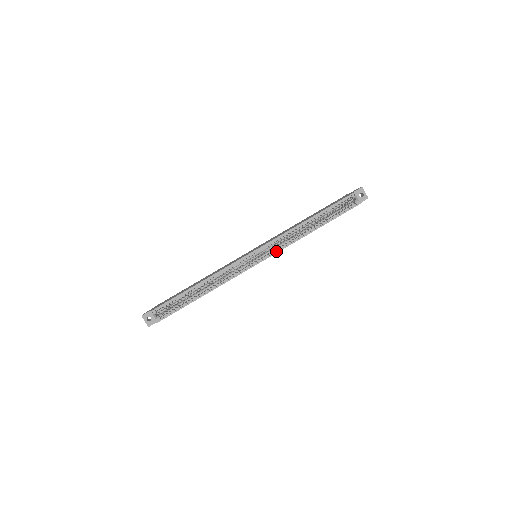
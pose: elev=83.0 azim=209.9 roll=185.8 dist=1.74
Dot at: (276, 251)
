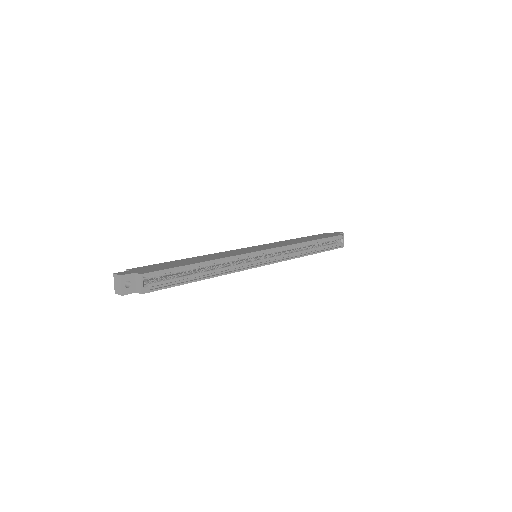
Dot at: (281, 260)
